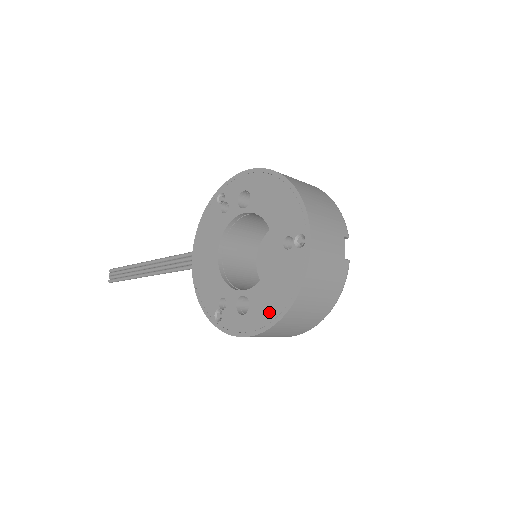
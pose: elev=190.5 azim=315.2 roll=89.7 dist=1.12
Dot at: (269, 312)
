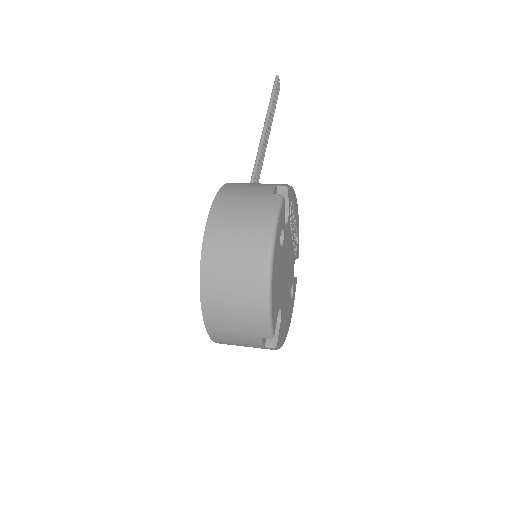
Dot at: occluded
